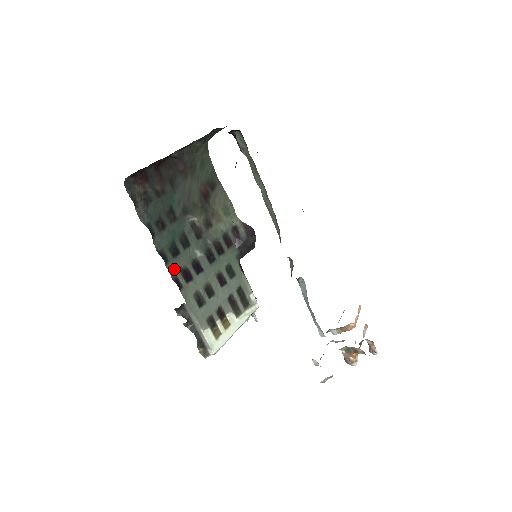
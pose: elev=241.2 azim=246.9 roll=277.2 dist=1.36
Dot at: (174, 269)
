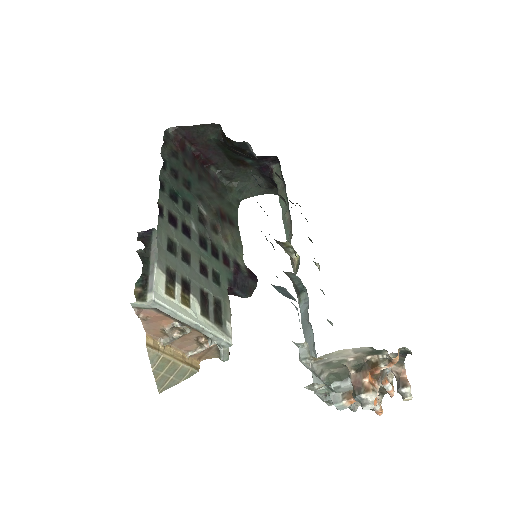
Dot at: (164, 202)
